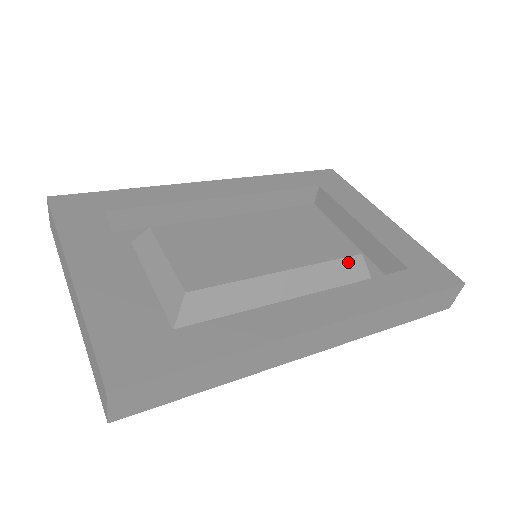
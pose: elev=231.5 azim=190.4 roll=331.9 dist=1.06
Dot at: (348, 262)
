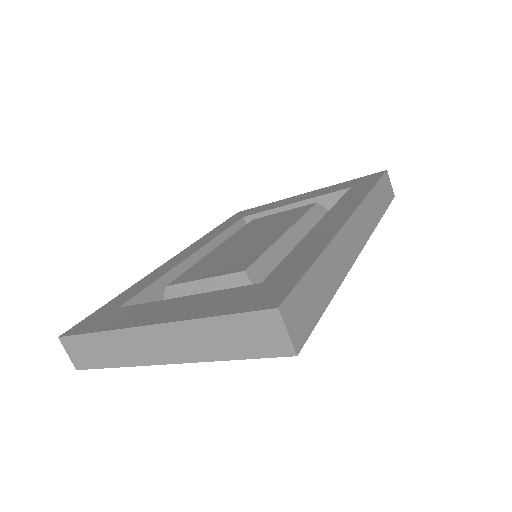
Dot at: (315, 211)
